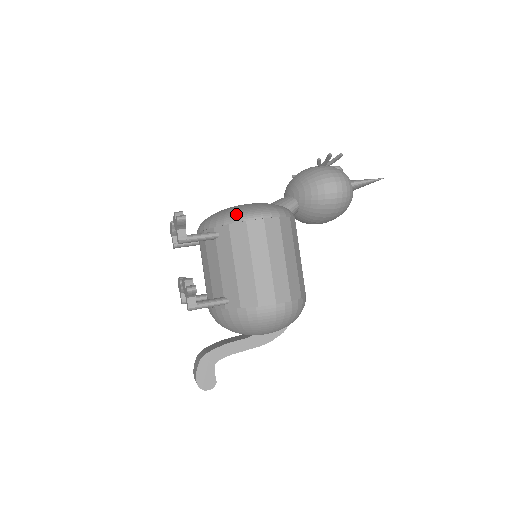
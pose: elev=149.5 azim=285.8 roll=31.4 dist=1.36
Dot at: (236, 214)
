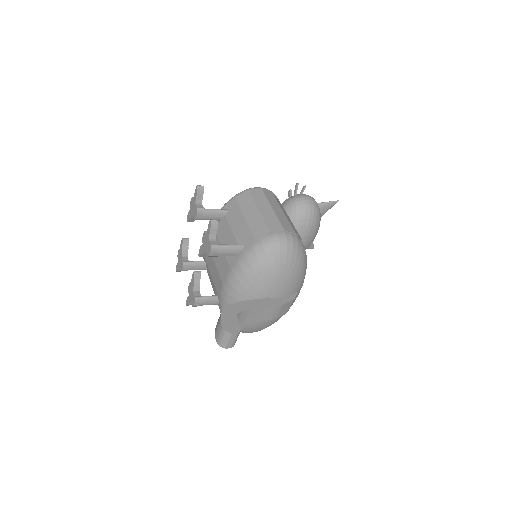
Dot at: (240, 192)
